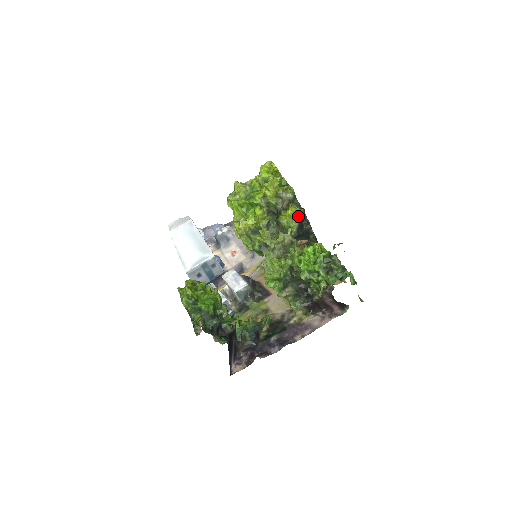
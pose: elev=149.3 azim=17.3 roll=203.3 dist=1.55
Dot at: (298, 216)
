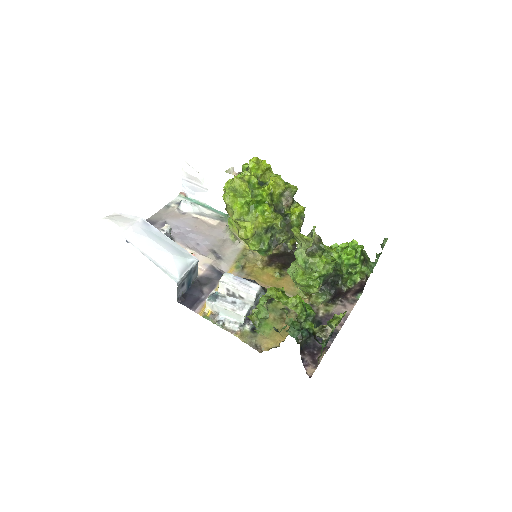
Dot at: (303, 214)
